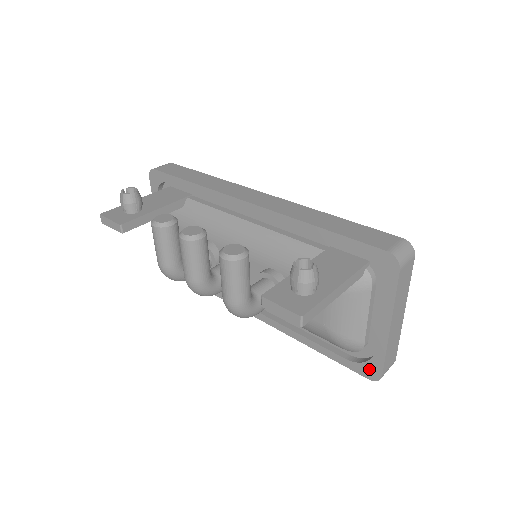
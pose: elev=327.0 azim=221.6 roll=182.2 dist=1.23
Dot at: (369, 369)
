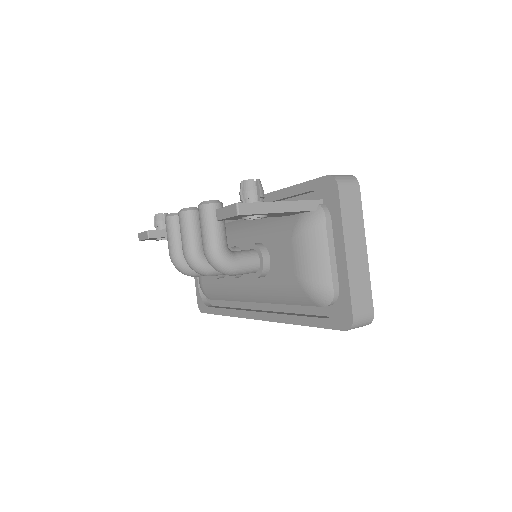
Dot at: (342, 316)
